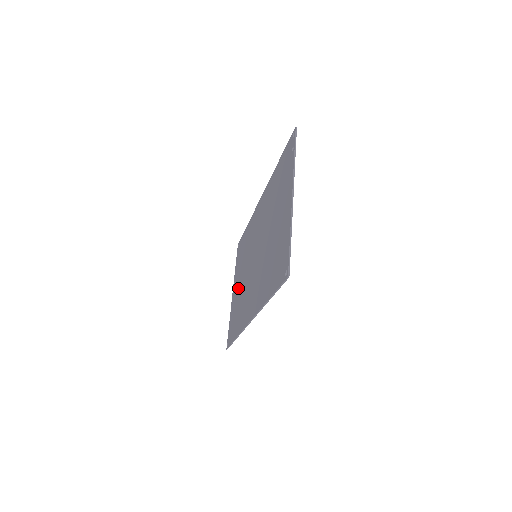
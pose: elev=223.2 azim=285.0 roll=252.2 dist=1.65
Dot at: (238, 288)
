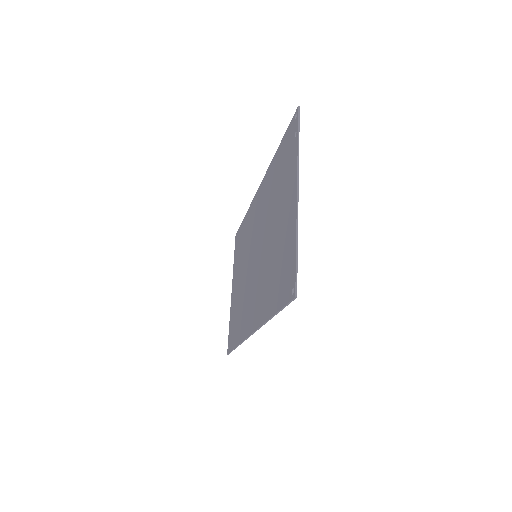
Dot at: (237, 288)
